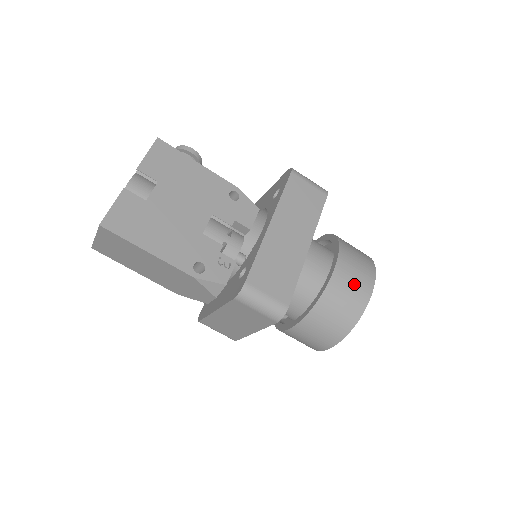
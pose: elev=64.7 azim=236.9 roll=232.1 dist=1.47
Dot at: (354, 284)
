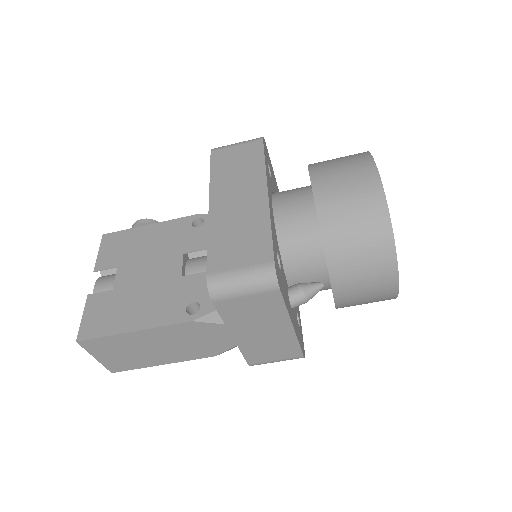
Dot at: (348, 185)
